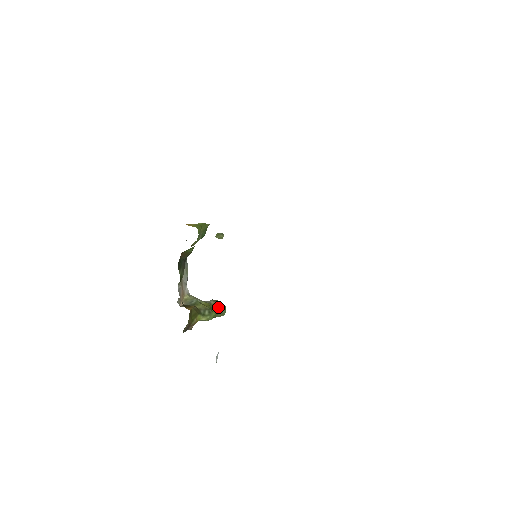
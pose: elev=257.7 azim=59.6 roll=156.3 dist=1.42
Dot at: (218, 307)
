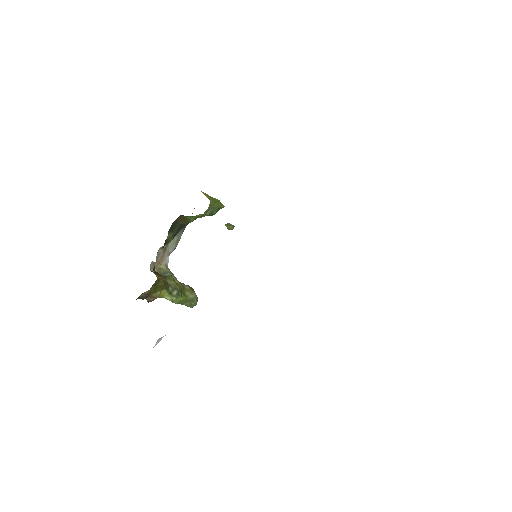
Dot at: (190, 295)
